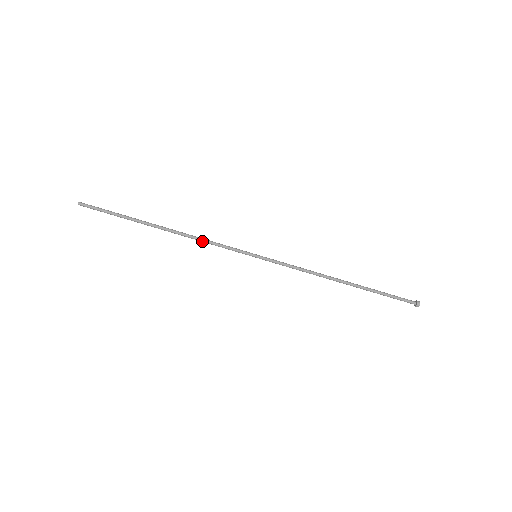
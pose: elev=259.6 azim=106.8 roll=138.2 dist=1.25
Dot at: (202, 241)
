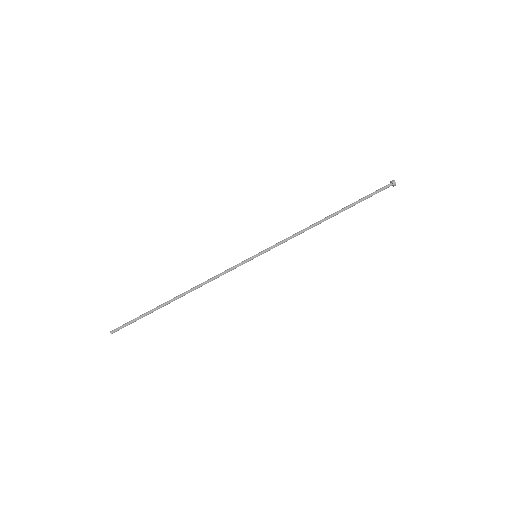
Dot at: occluded
